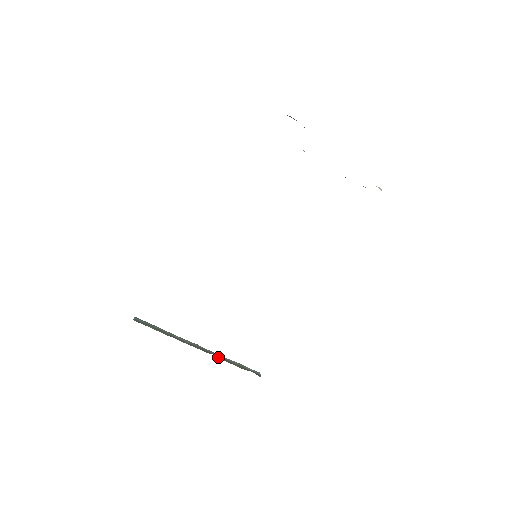
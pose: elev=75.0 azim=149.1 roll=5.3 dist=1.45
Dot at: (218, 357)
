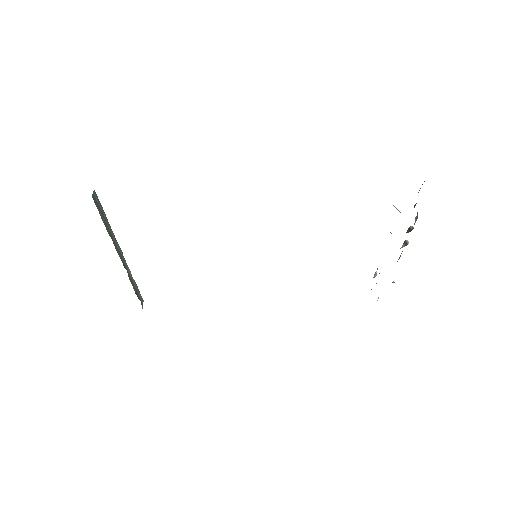
Dot at: (129, 275)
